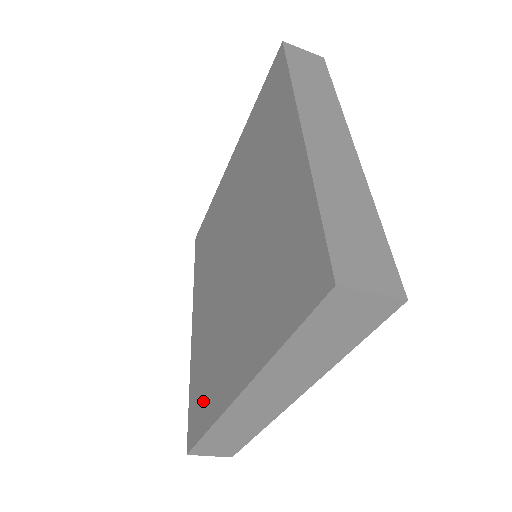
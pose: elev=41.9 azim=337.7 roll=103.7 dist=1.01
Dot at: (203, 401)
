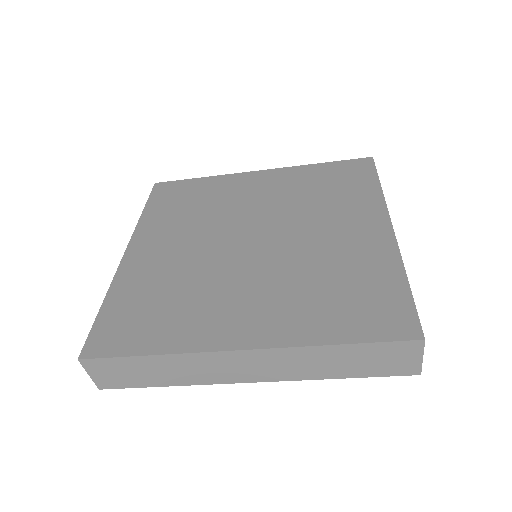
Dot at: (145, 326)
